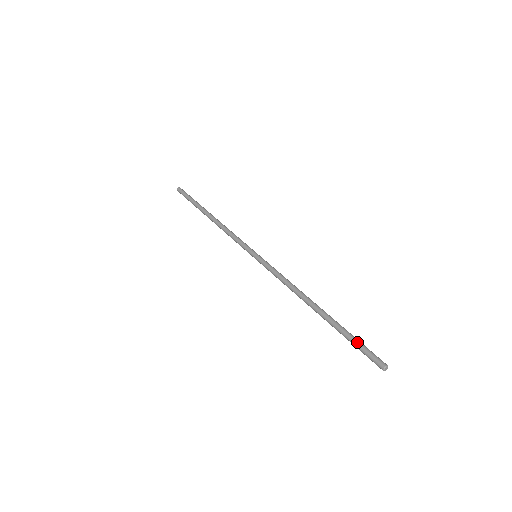
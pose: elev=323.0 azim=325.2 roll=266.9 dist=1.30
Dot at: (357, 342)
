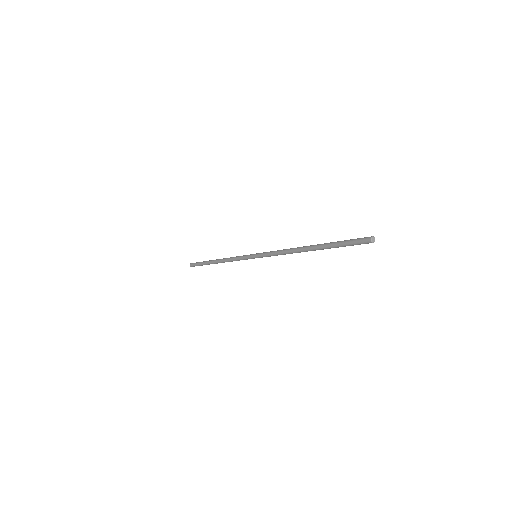
Dot at: (345, 241)
